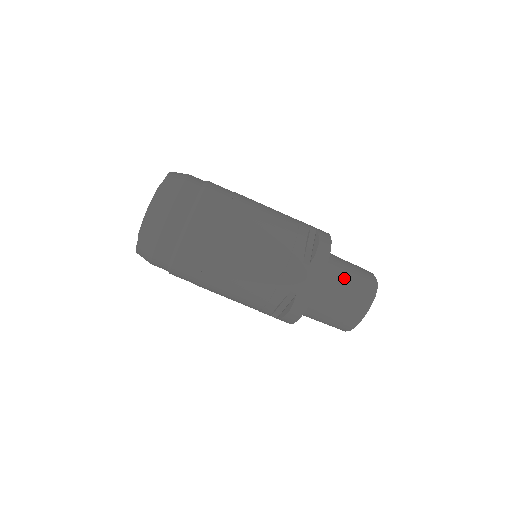
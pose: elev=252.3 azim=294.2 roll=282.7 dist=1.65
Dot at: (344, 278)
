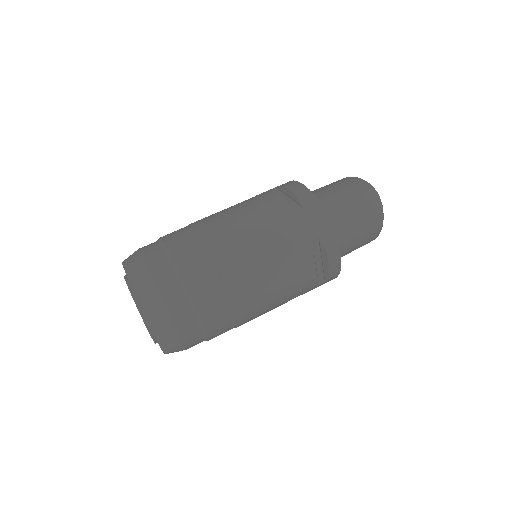
Dot at: occluded
